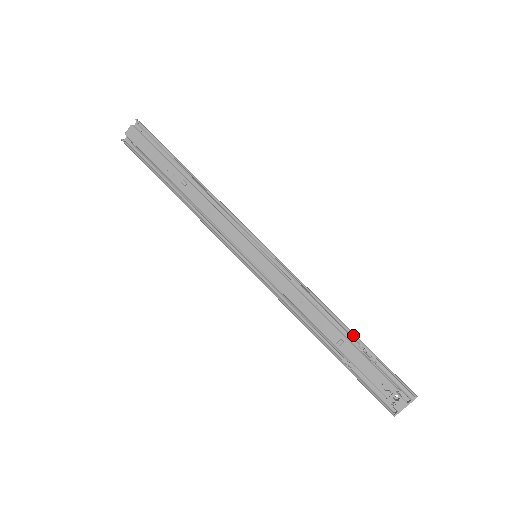
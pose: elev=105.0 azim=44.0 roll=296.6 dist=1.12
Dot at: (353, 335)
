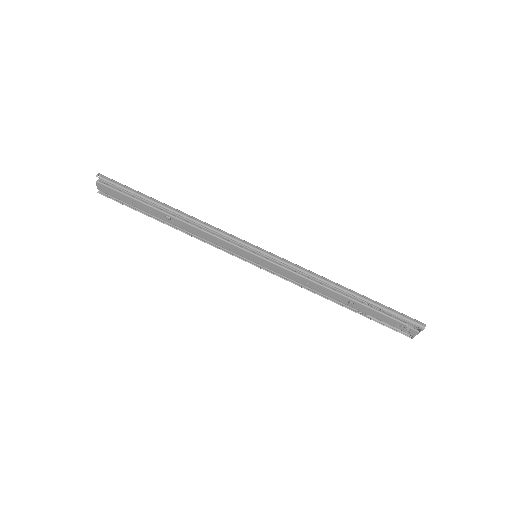
Dot at: (358, 298)
